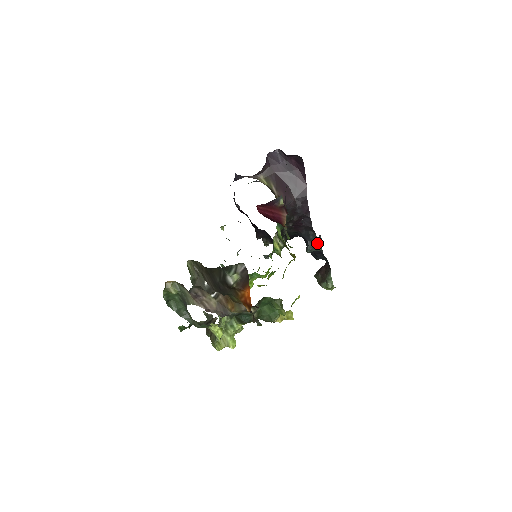
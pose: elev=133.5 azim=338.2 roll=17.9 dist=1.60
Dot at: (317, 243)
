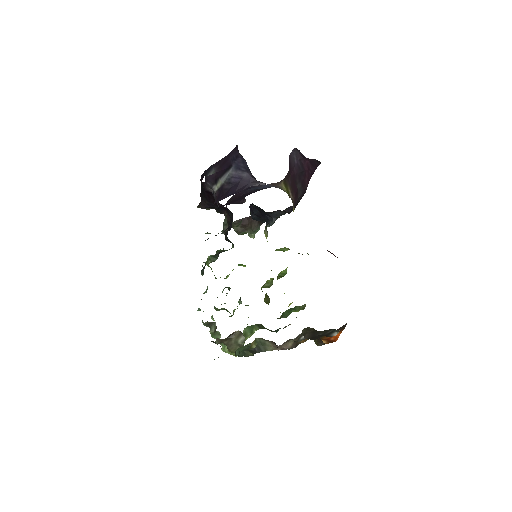
Dot at: occluded
